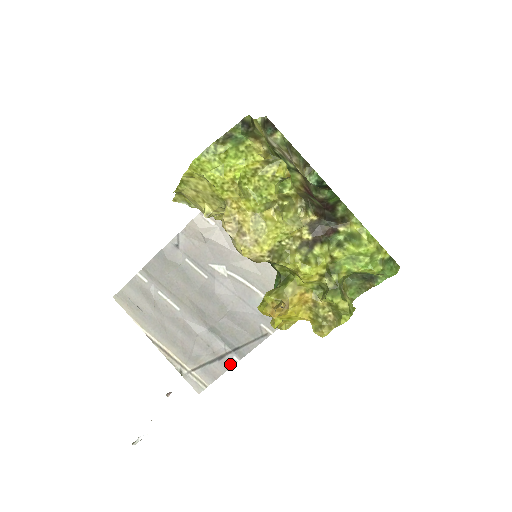
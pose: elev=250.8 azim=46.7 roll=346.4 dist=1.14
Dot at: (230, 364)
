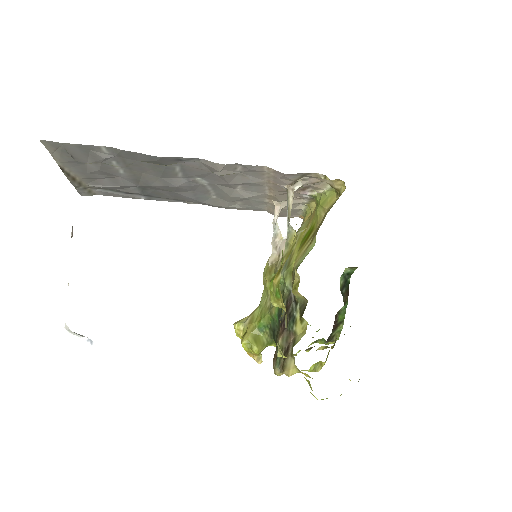
Dot at: (134, 198)
